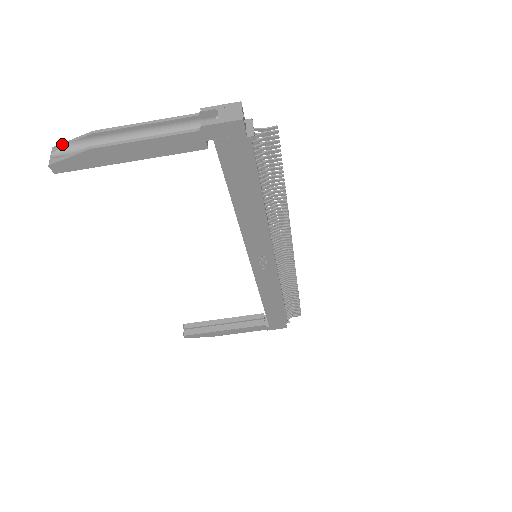
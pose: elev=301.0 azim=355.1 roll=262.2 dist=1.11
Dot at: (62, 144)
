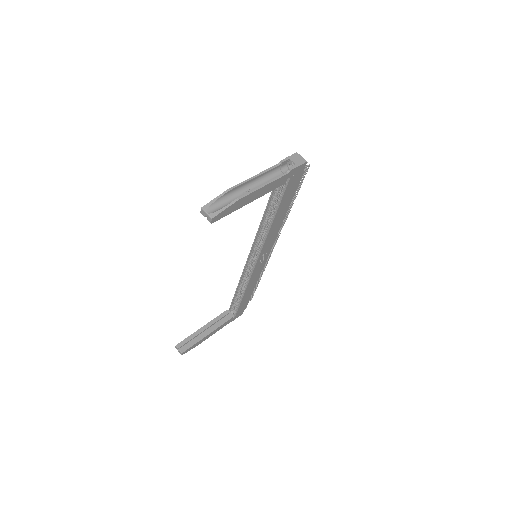
Dot at: (209, 203)
